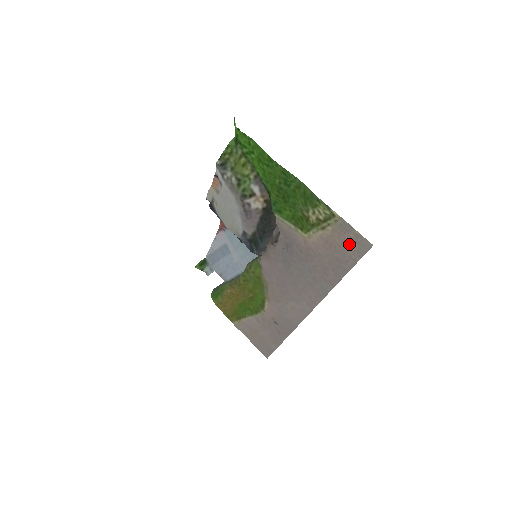
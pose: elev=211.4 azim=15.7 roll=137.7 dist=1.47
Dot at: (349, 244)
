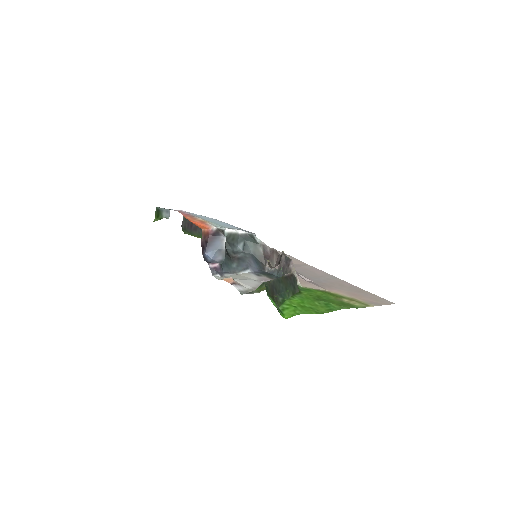
Dot at: (374, 299)
